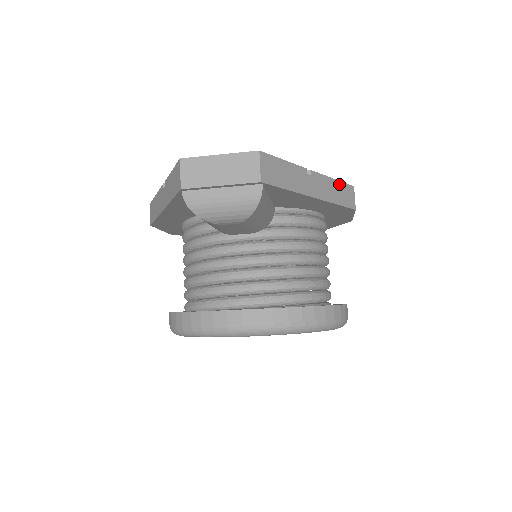
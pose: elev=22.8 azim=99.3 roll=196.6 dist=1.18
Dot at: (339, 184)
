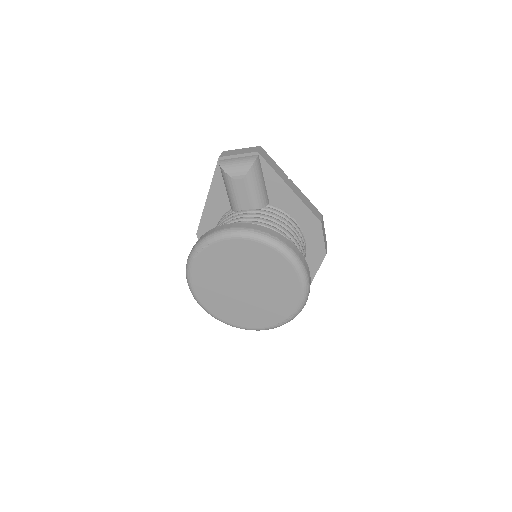
Dot at: (310, 203)
